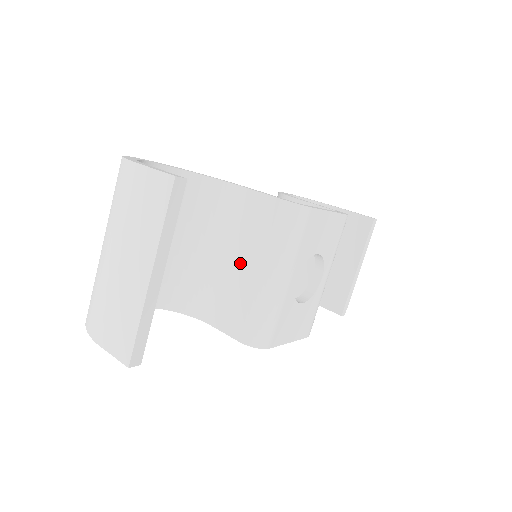
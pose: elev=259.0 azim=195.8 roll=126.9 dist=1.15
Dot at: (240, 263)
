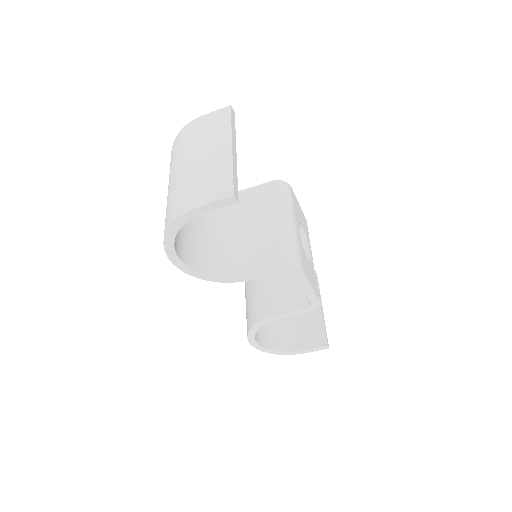
Dot at: (257, 225)
